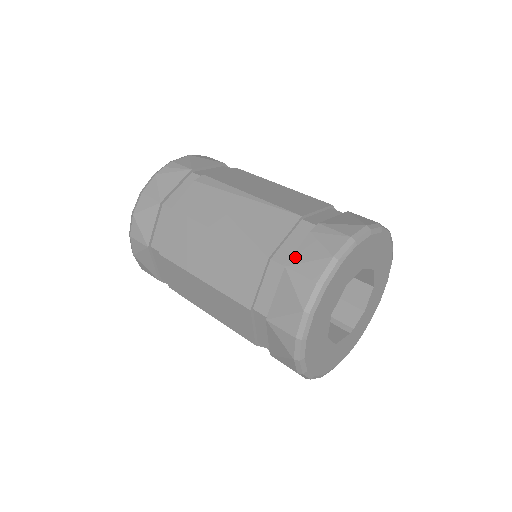
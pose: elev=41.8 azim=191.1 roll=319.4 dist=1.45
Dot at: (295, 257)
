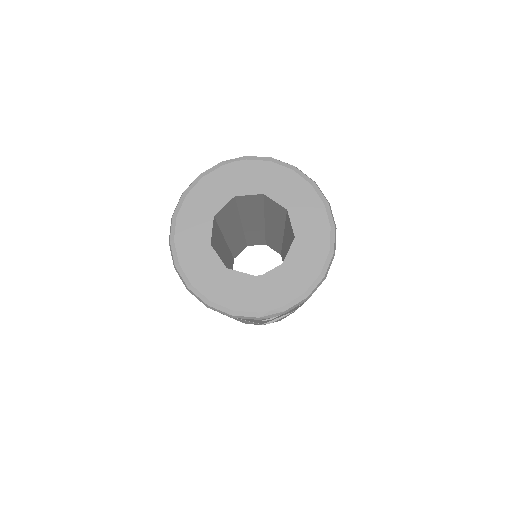
Dot at: occluded
